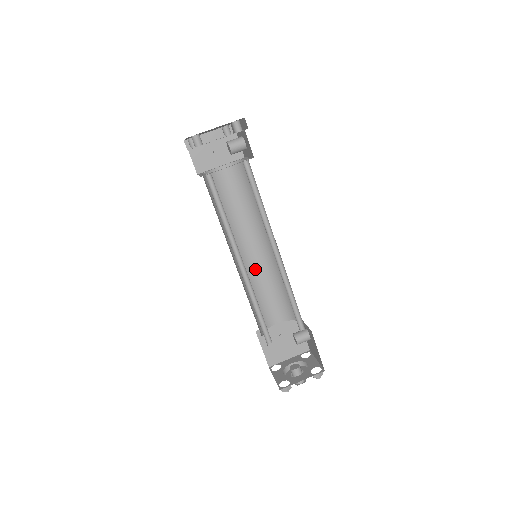
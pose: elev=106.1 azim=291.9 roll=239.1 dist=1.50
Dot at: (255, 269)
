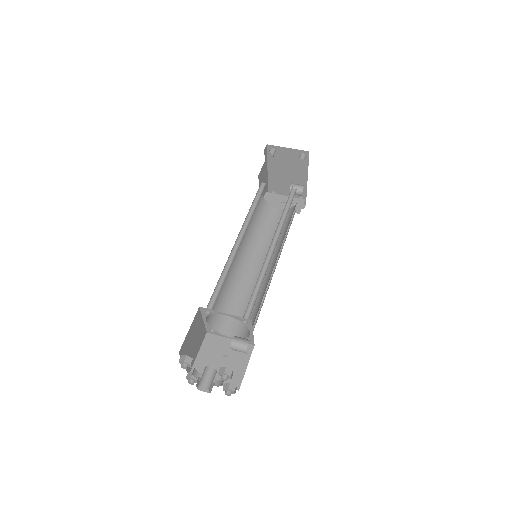
Dot at: (249, 282)
